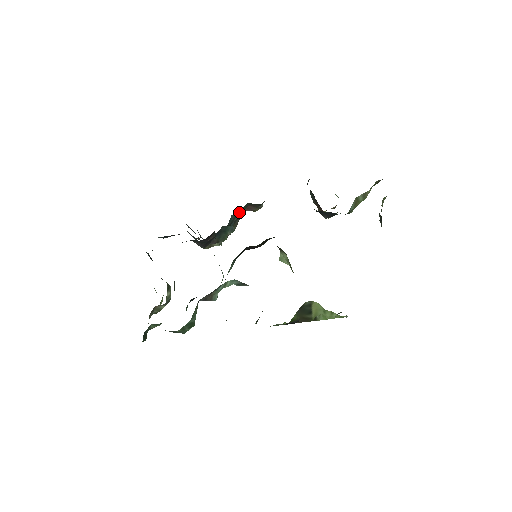
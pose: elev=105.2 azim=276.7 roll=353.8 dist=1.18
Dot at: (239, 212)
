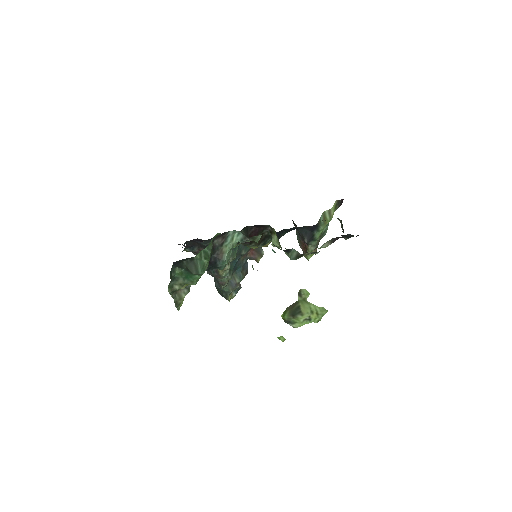
Dot at: occluded
